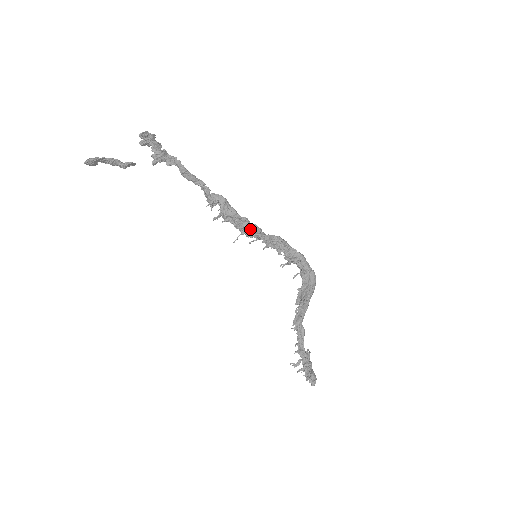
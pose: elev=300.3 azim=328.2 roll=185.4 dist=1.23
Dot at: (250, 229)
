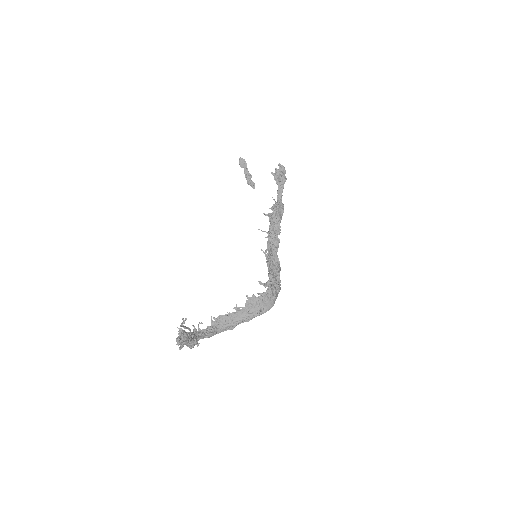
Dot at: (275, 237)
